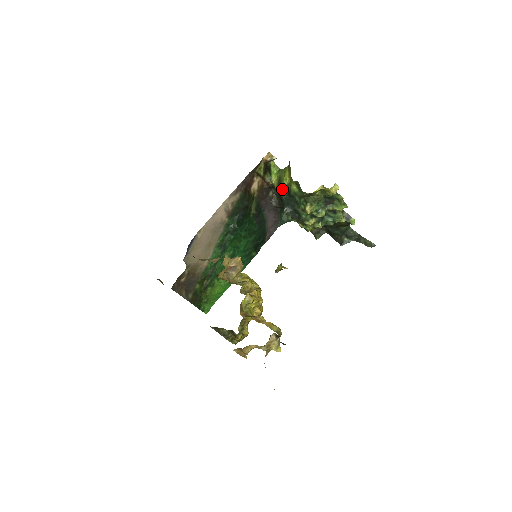
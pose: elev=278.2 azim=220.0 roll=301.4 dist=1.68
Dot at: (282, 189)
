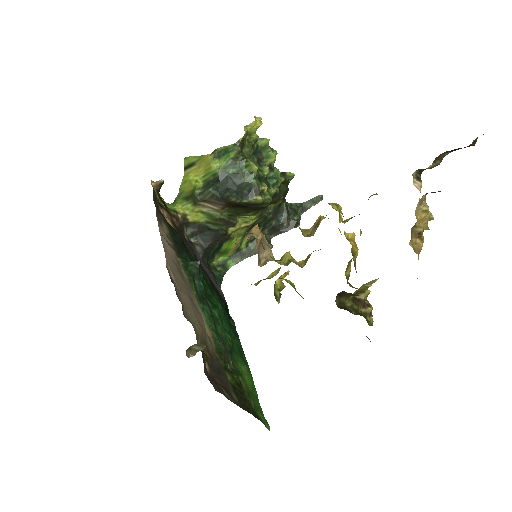
Dot at: (203, 189)
